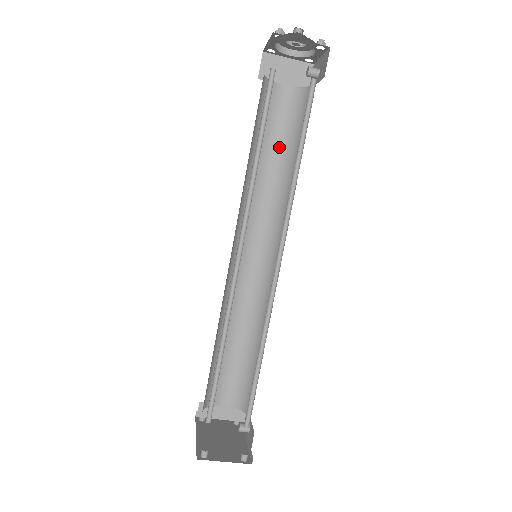
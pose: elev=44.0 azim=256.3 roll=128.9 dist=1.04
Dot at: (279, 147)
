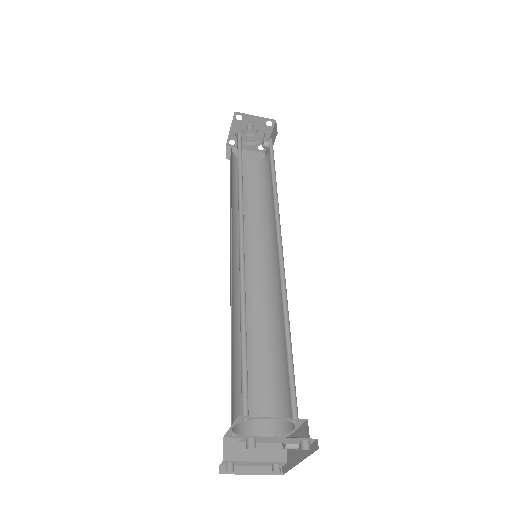
Dot at: (253, 195)
